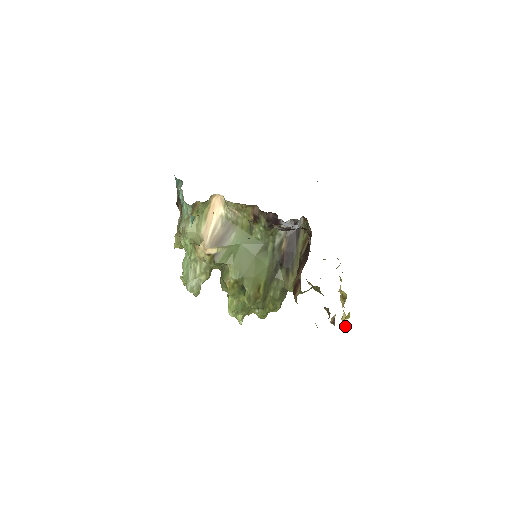
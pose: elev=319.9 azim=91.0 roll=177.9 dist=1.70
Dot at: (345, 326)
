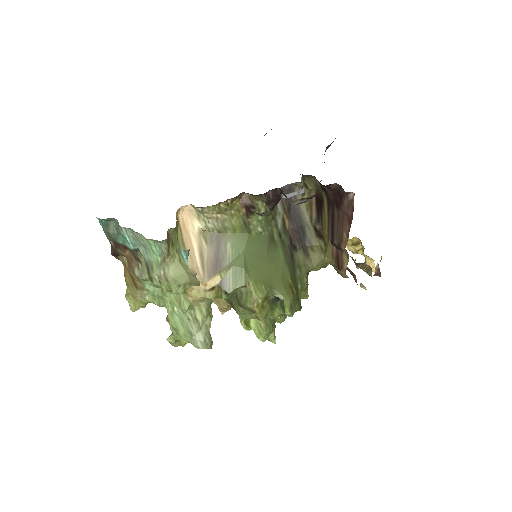
Dot at: (374, 271)
